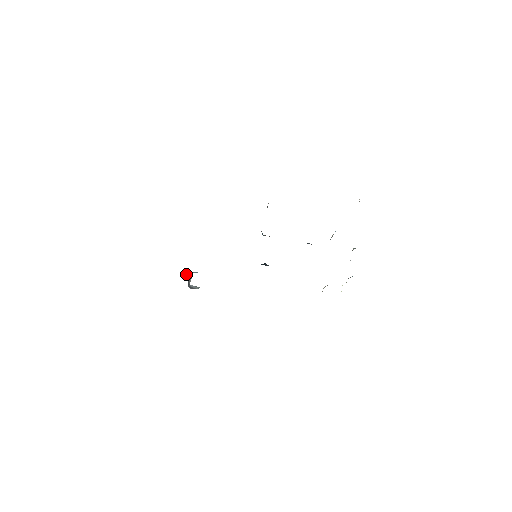
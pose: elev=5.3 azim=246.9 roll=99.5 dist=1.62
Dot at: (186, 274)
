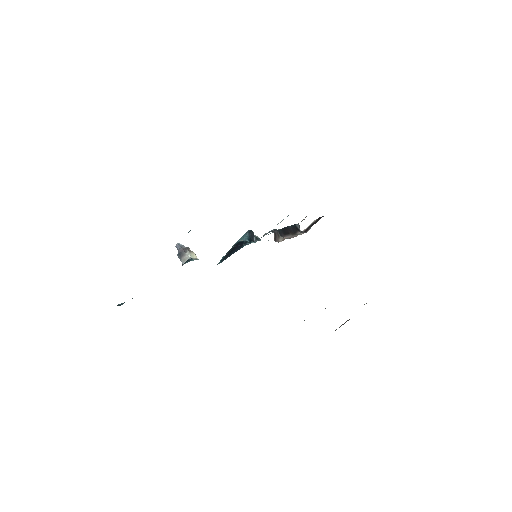
Dot at: occluded
